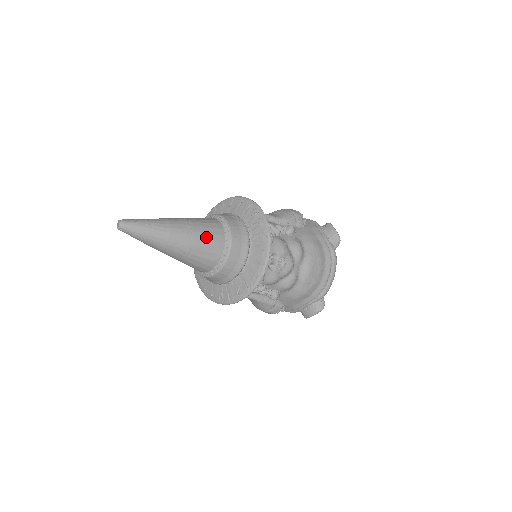
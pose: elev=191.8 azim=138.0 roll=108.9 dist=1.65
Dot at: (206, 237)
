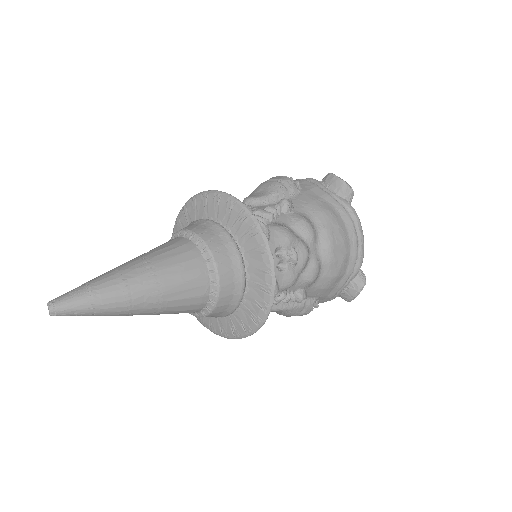
Dot at: (178, 270)
